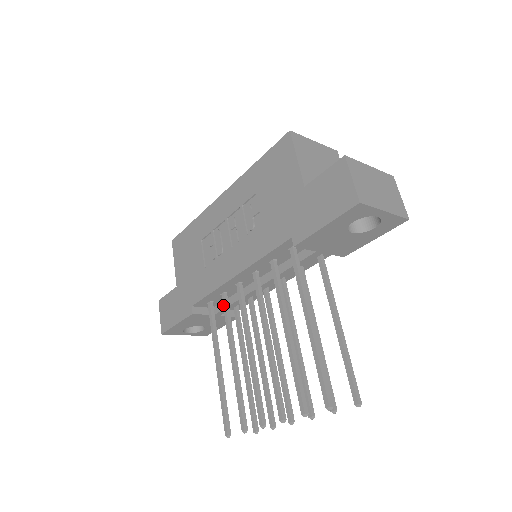
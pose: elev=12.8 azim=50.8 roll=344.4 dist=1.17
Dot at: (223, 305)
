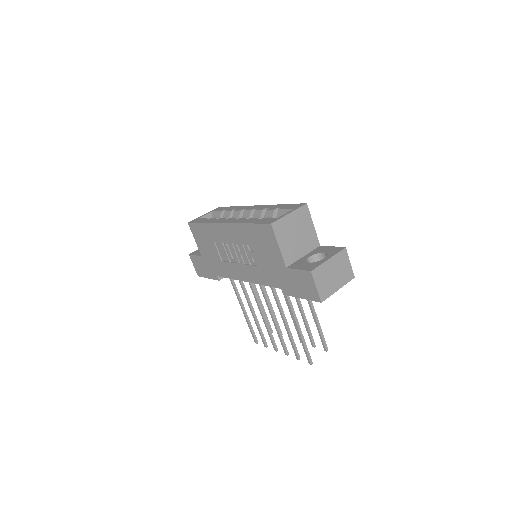
Dot at: (239, 282)
